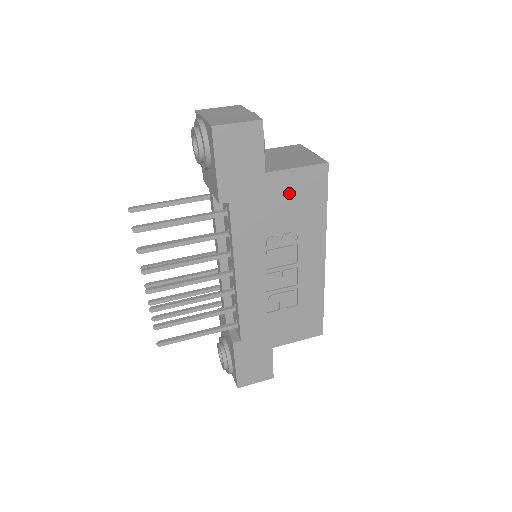
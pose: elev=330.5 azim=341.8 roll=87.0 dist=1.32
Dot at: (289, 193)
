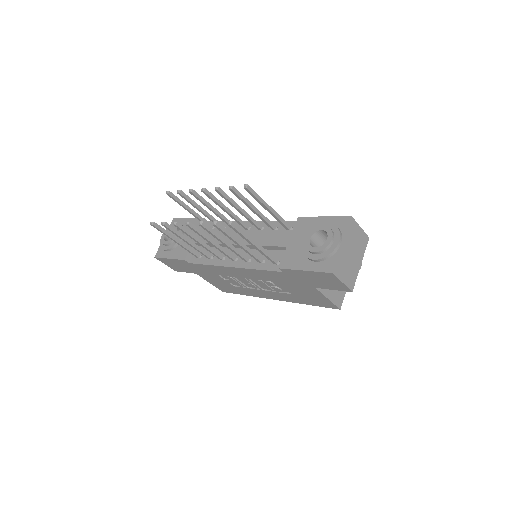
Dot at: (308, 294)
